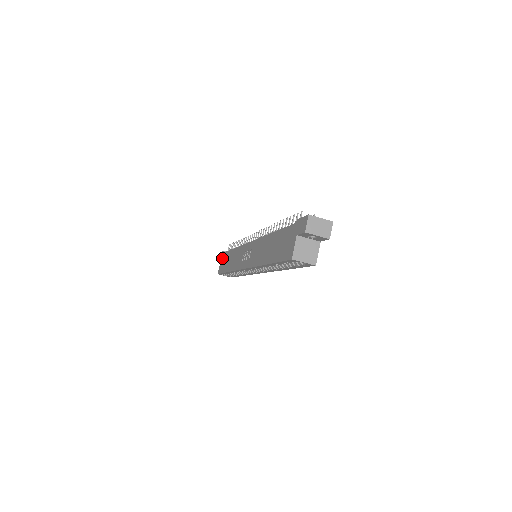
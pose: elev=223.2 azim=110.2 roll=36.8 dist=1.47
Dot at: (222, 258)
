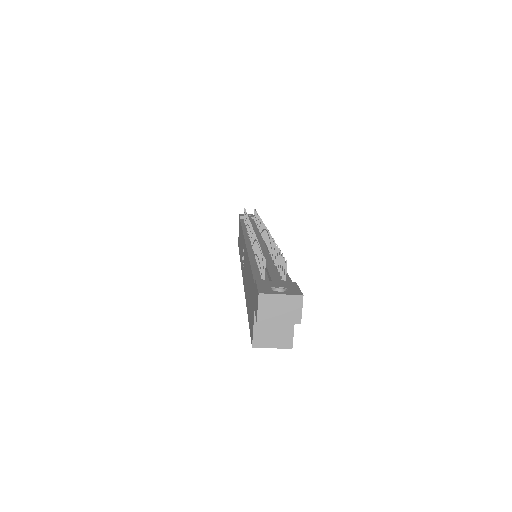
Dot at: (239, 226)
